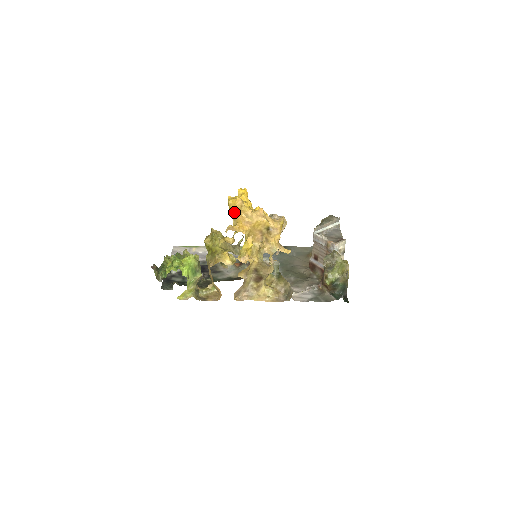
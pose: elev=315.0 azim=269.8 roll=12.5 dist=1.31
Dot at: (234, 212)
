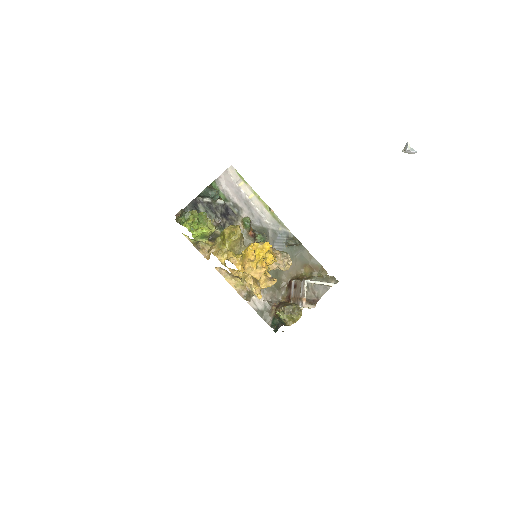
Dot at: (245, 257)
